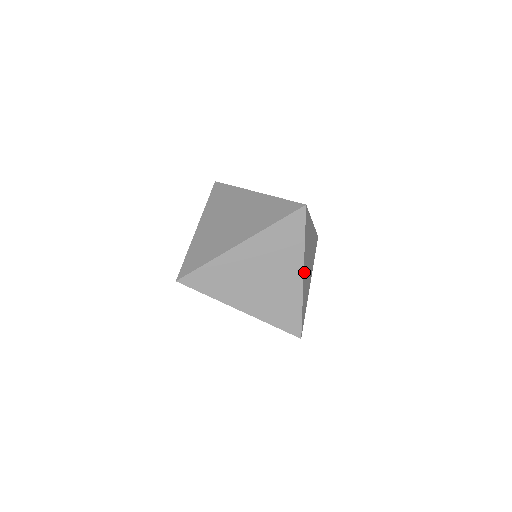
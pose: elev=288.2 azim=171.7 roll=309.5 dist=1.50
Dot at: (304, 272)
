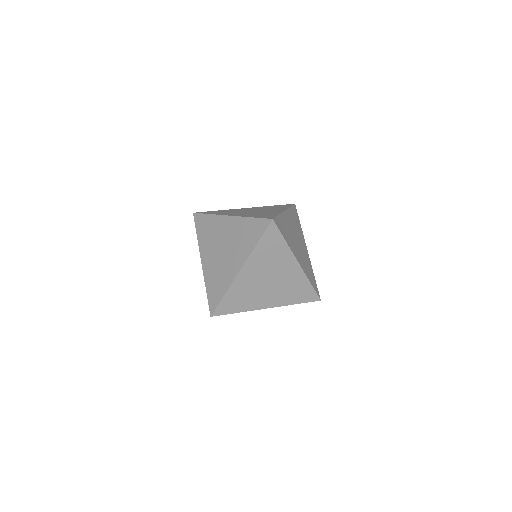
Dot at: occluded
